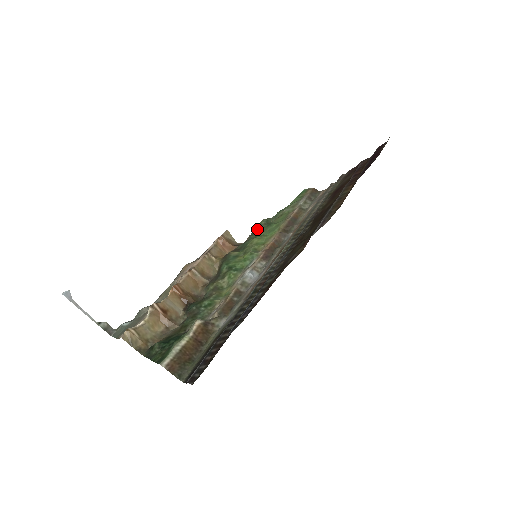
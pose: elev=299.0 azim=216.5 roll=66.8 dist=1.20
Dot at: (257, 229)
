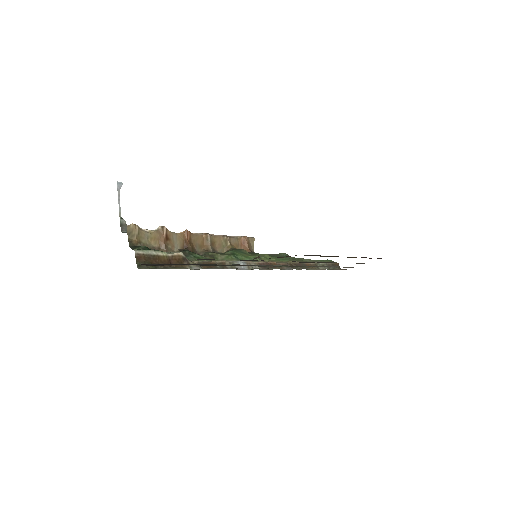
Dot at: (275, 254)
